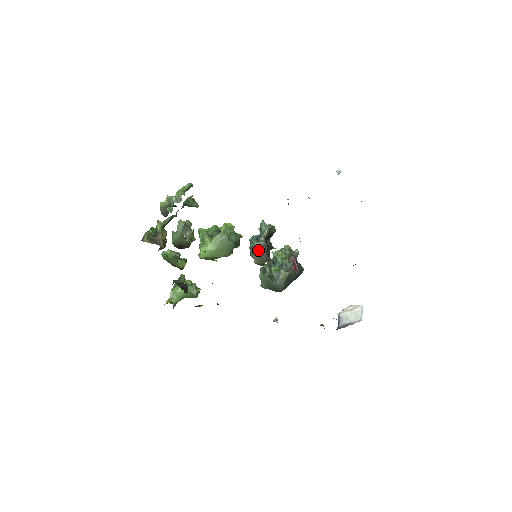
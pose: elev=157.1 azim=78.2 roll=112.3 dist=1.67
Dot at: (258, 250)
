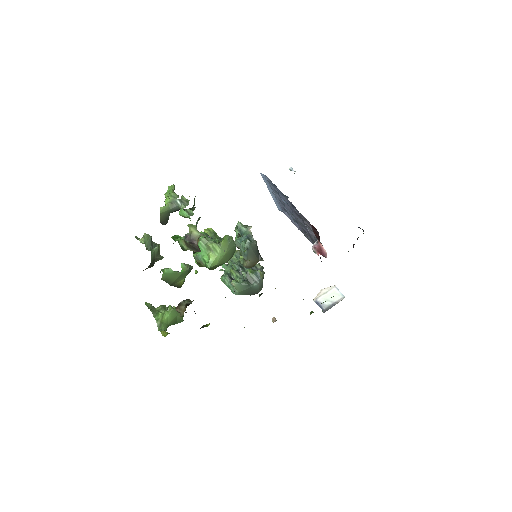
Dot at: (253, 250)
